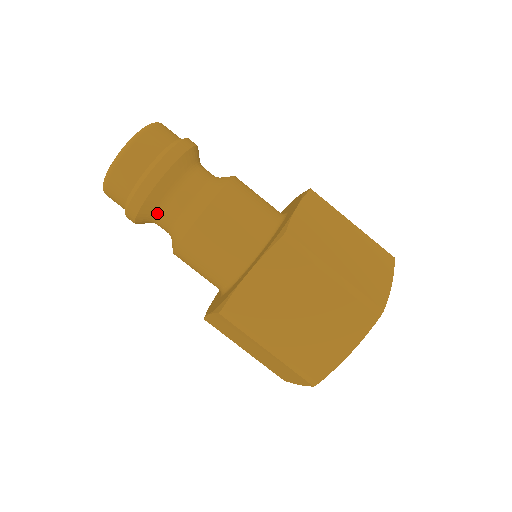
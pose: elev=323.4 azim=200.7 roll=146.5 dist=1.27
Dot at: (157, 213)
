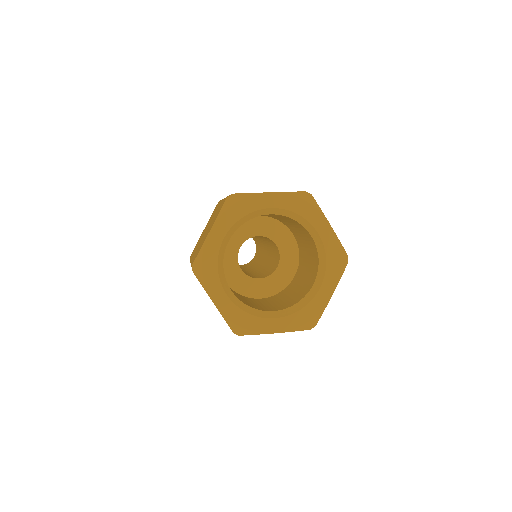
Dot at: occluded
